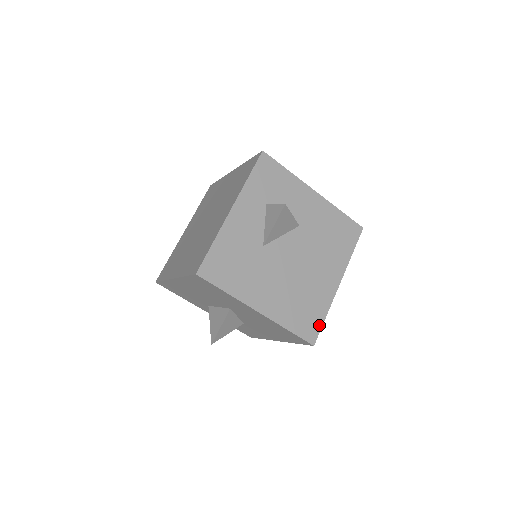
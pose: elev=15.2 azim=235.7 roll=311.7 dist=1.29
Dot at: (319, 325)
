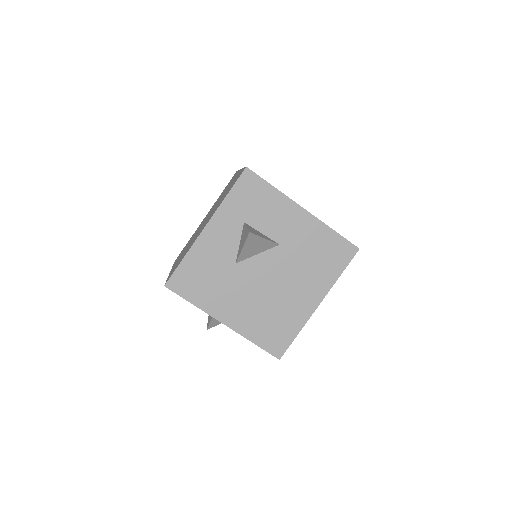
Dot at: (288, 342)
